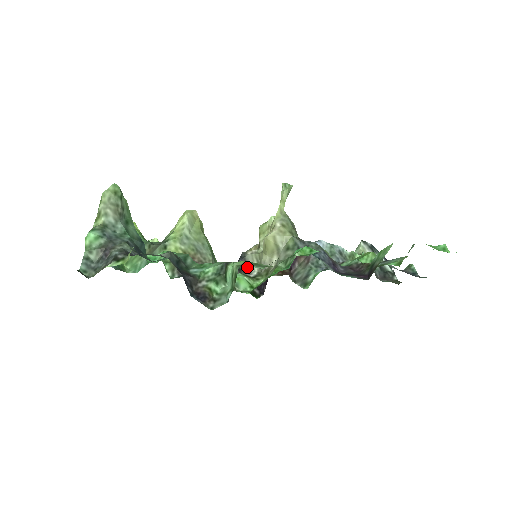
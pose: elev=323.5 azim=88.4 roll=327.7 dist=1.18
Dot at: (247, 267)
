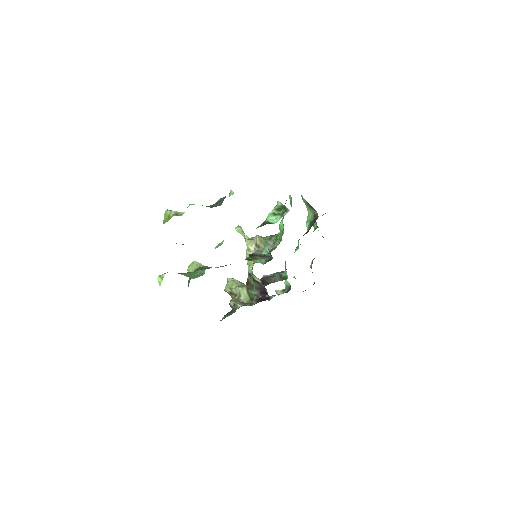
Dot at: occluded
